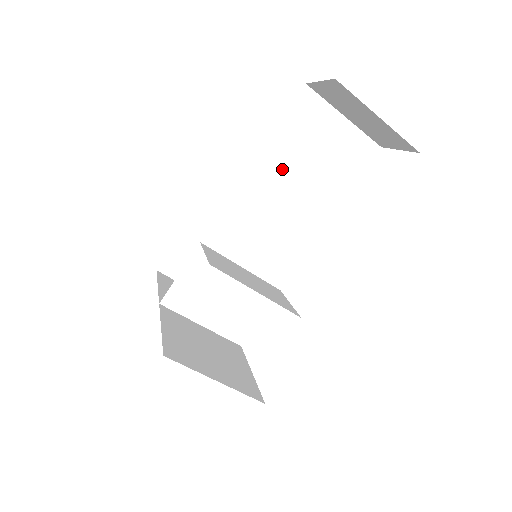
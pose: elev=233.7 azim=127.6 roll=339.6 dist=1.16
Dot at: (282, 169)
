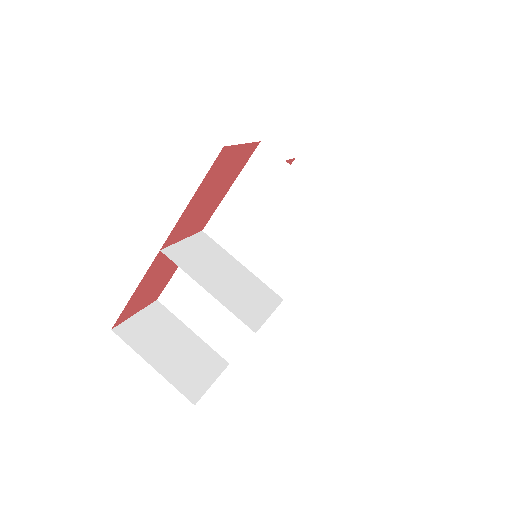
Dot at: occluded
